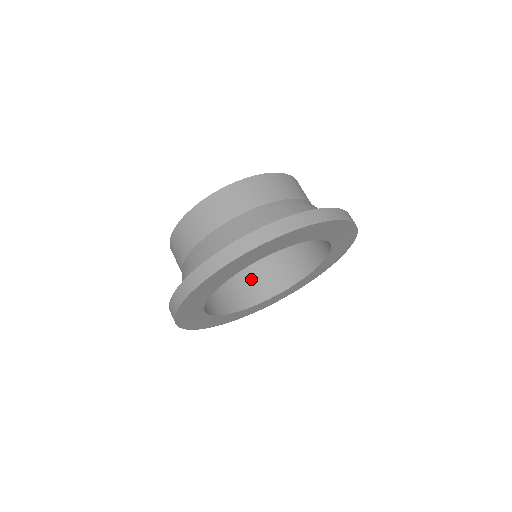
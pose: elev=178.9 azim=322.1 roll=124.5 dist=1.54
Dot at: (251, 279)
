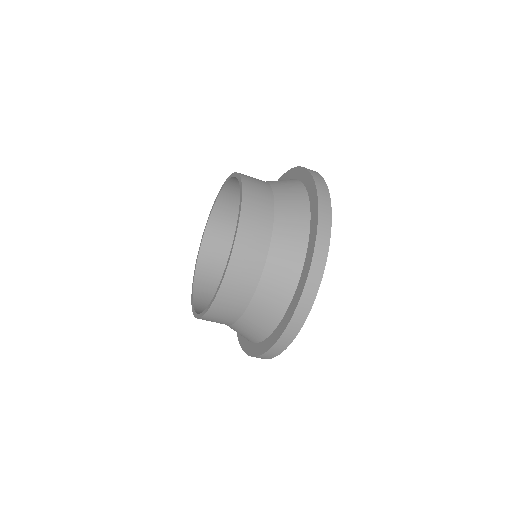
Dot at: occluded
